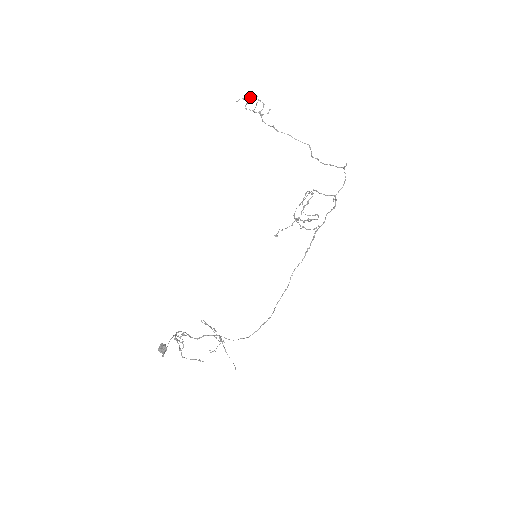
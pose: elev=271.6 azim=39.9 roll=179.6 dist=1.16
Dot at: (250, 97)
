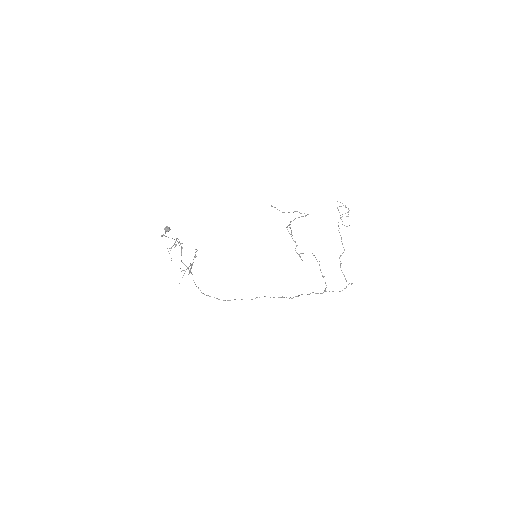
Dot at: (346, 207)
